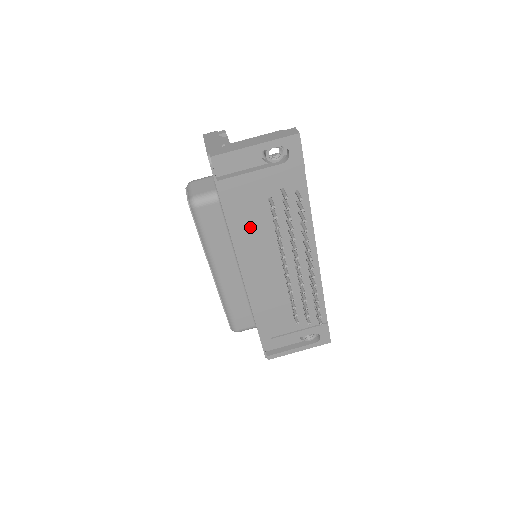
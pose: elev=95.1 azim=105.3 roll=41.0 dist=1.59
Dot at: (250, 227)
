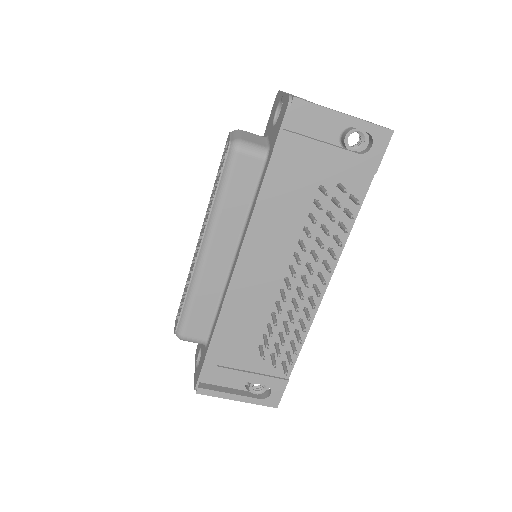
Dot at: (281, 208)
